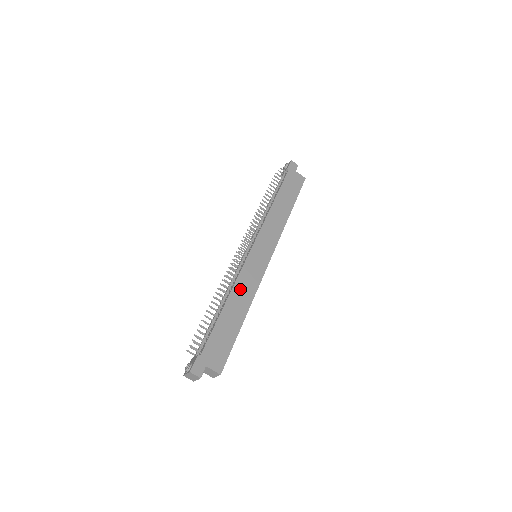
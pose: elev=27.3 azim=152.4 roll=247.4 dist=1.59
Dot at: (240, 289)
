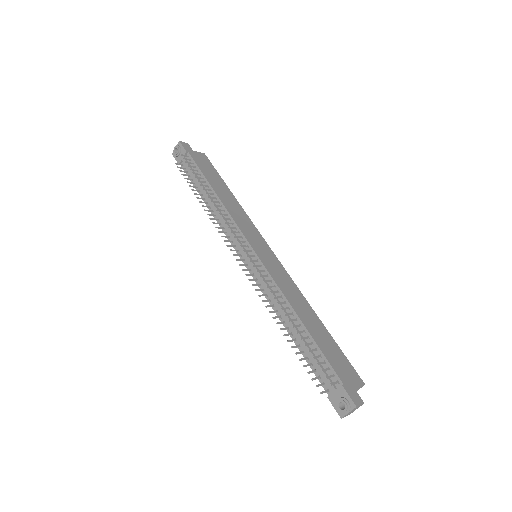
Dot at: (290, 296)
